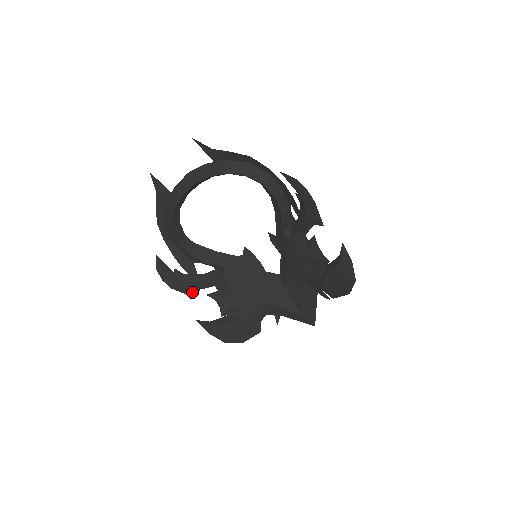
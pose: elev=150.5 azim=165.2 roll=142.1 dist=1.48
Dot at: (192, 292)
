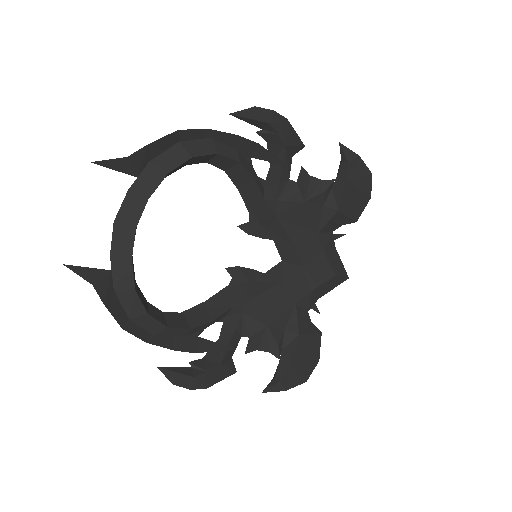
Dot at: (229, 368)
